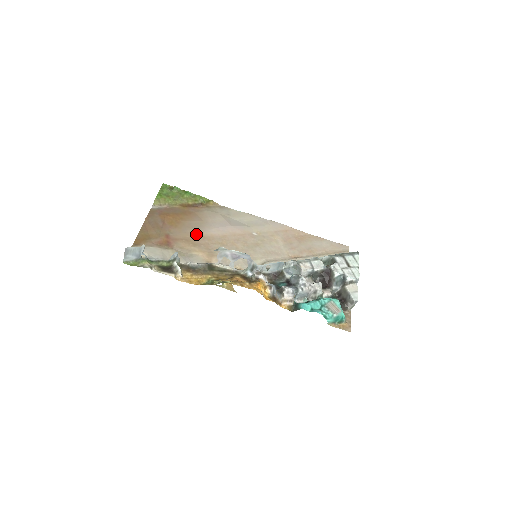
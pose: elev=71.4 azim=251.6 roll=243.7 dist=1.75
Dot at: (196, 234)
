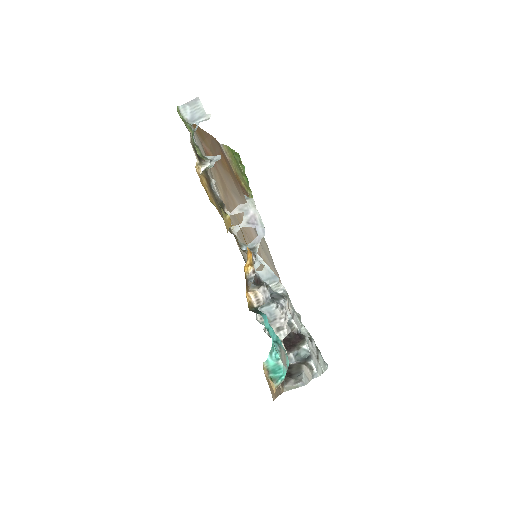
Dot at: (230, 190)
